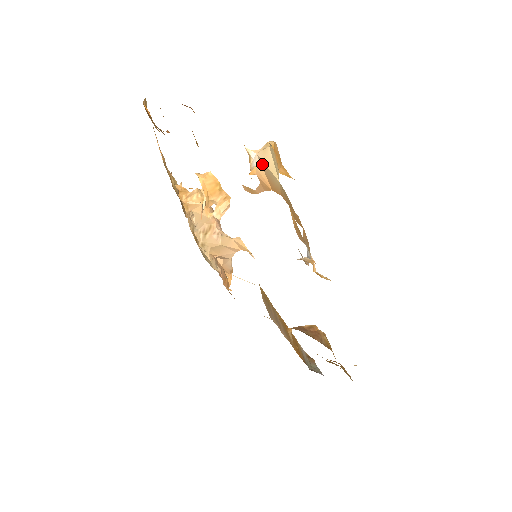
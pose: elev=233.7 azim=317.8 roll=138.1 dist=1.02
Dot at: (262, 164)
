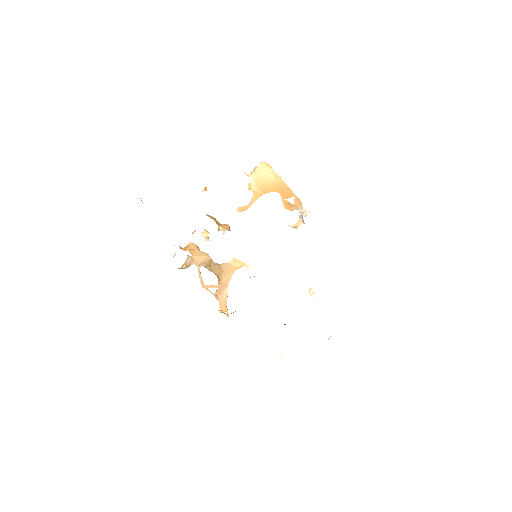
Dot at: (255, 179)
